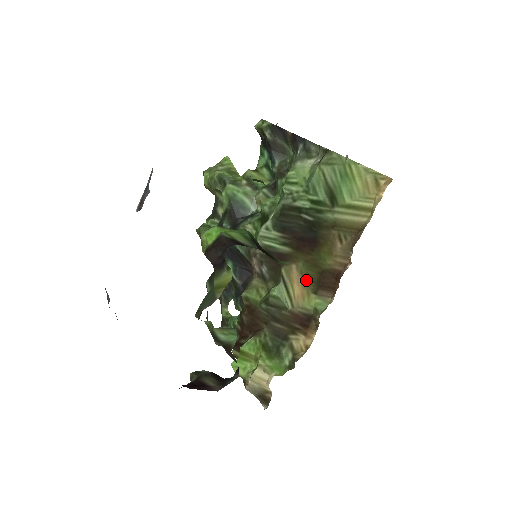
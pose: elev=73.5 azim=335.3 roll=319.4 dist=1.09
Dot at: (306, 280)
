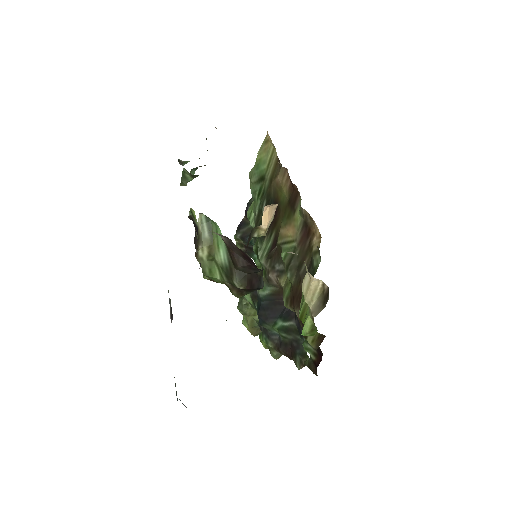
Dot at: (288, 220)
